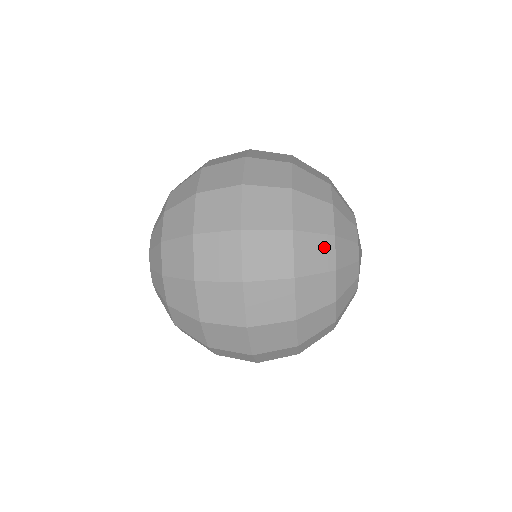
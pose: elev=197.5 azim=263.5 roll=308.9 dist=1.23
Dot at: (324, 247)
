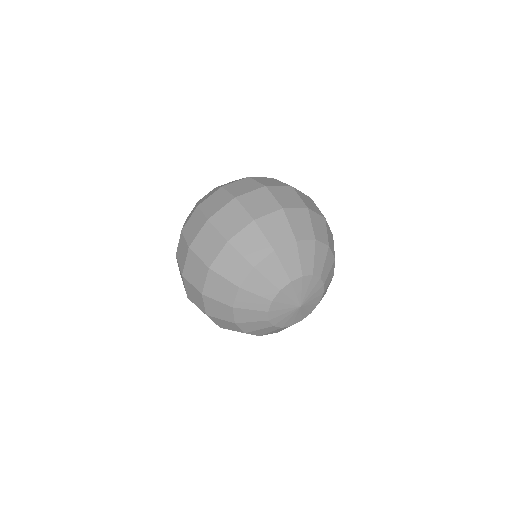
Dot at: occluded
